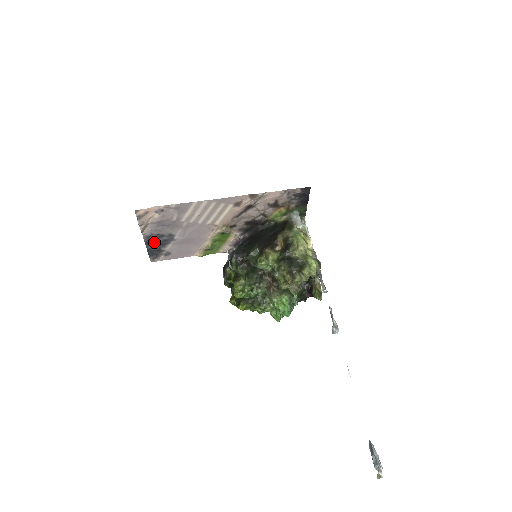
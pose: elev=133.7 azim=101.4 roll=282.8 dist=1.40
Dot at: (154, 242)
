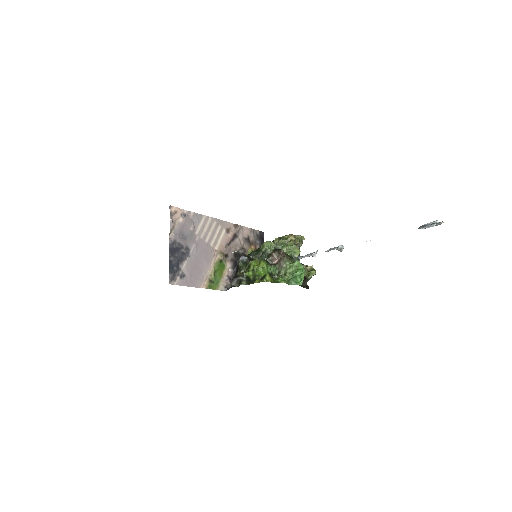
Dot at: (175, 253)
